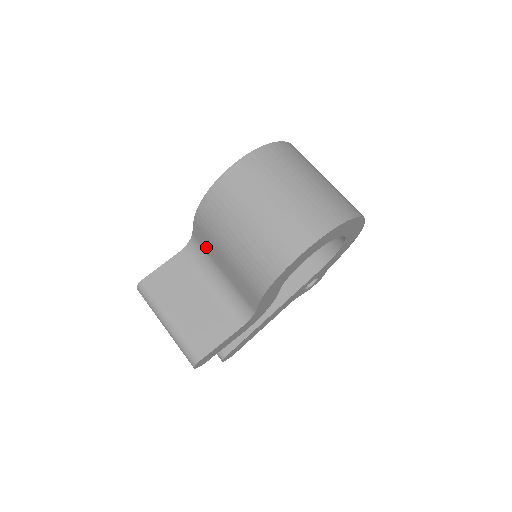
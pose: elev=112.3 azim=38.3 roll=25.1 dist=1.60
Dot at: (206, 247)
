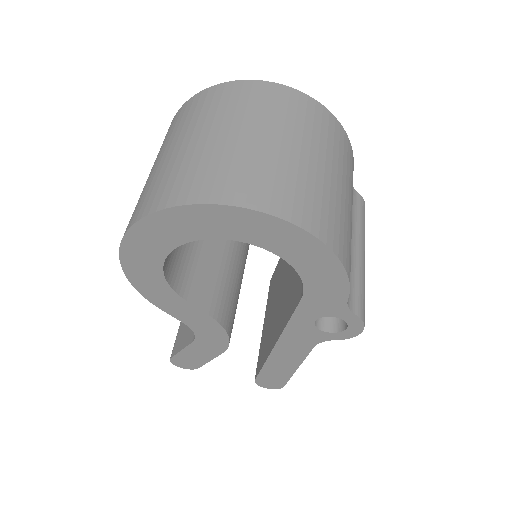
Dot at: occluded
